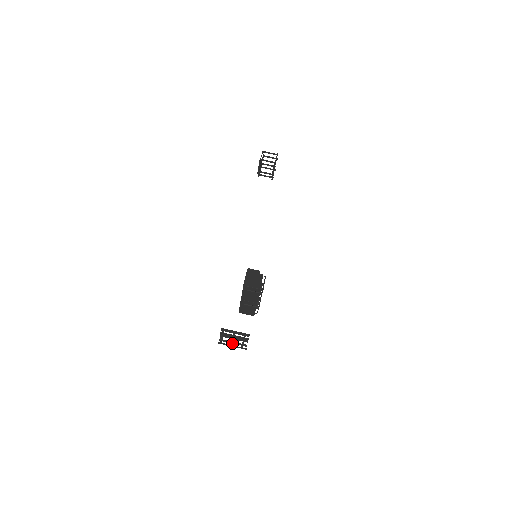
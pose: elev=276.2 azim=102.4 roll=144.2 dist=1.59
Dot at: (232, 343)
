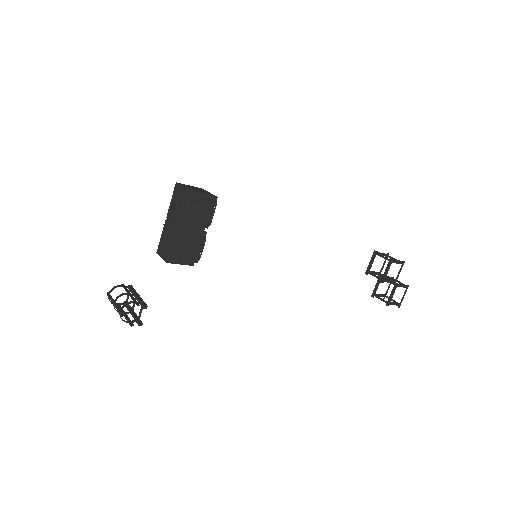
Dot at: occluded
